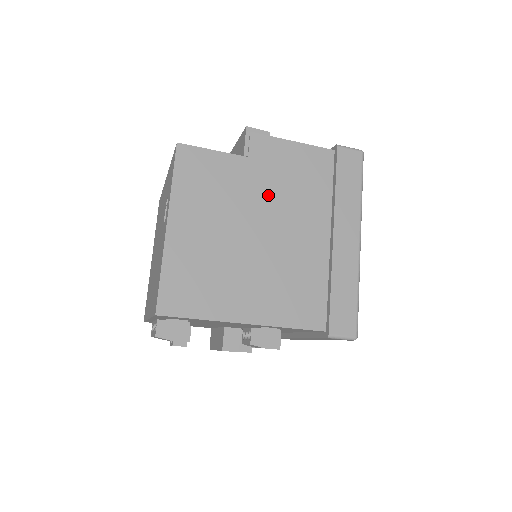
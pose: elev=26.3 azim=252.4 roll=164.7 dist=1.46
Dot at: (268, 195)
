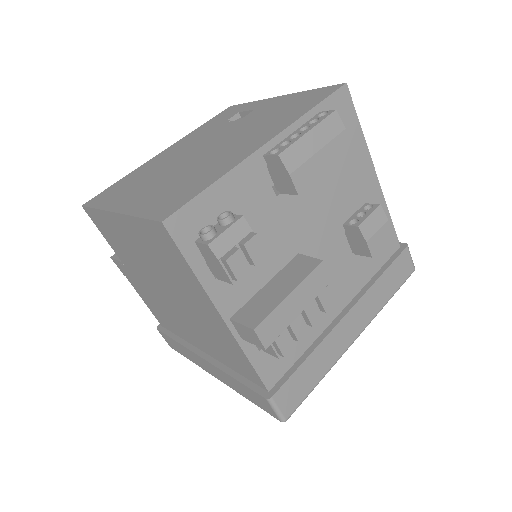
Dot at: occluded
